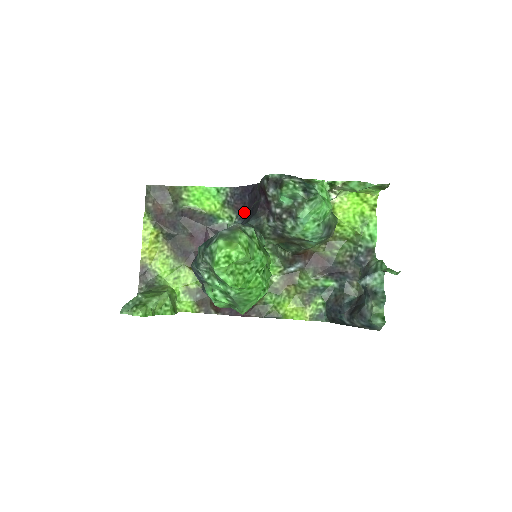
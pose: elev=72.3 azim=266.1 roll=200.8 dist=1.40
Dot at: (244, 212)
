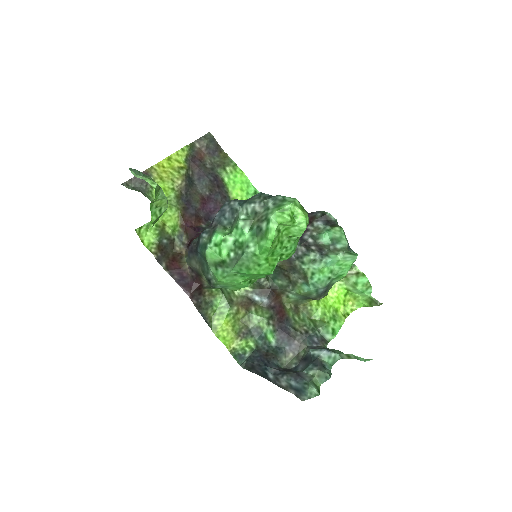
Dot at: occluded
